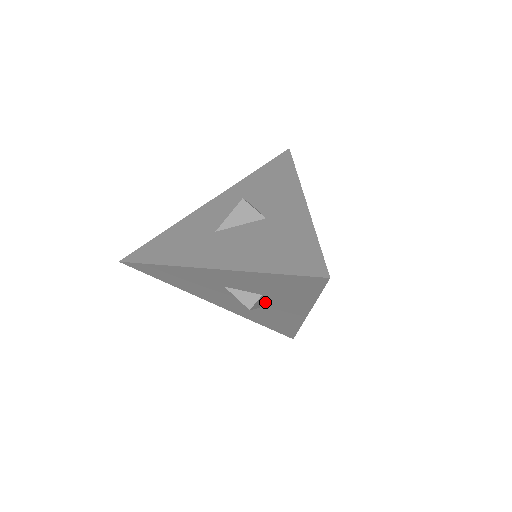
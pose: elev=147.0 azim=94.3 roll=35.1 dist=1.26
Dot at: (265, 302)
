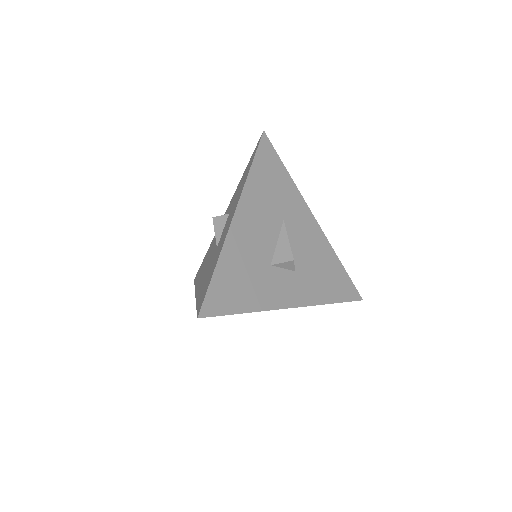
Dot at: occluded
